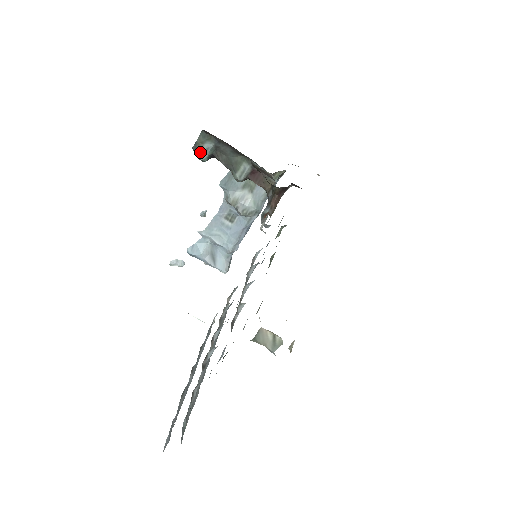
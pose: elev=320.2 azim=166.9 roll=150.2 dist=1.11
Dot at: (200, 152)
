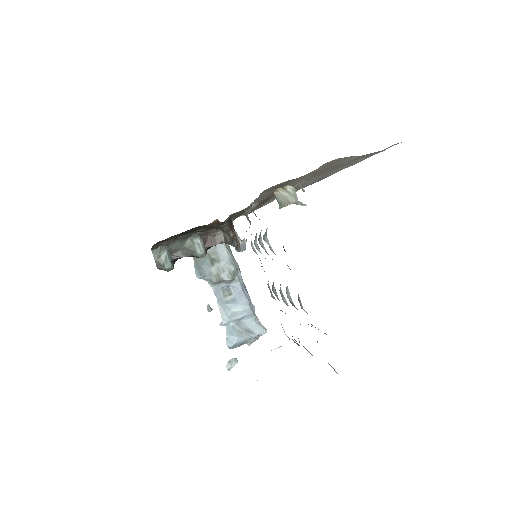
Dot at: (164, 265)
